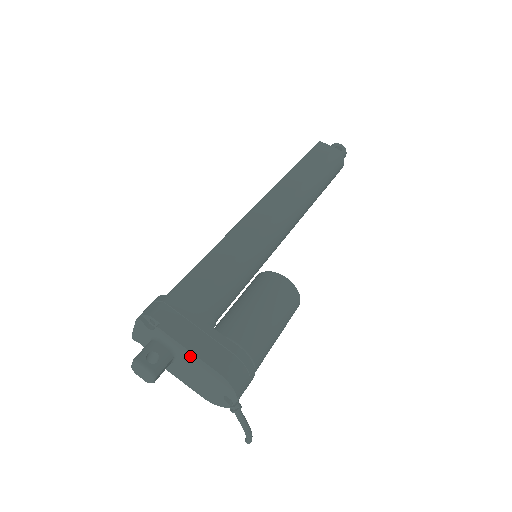
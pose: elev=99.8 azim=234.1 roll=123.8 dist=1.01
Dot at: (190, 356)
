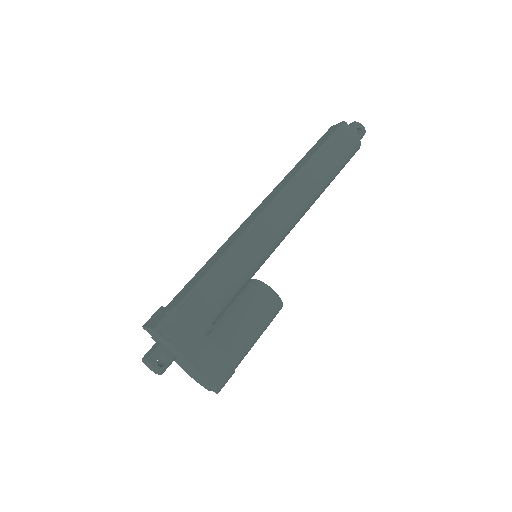
Dot at: (191, 365)
